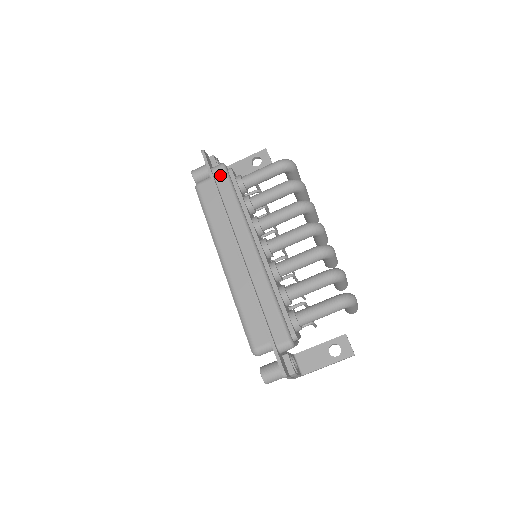
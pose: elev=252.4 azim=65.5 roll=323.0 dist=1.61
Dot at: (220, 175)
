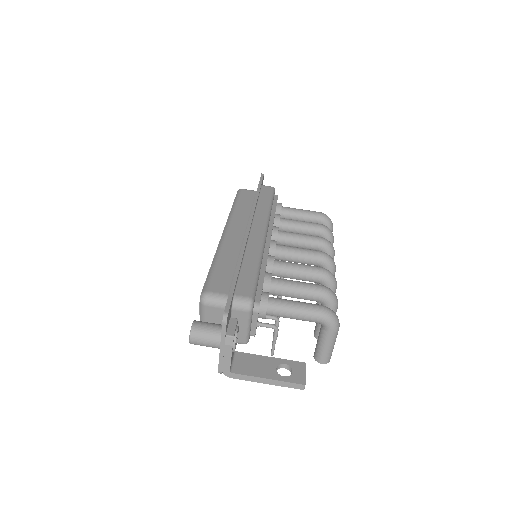
Dot at: (267, 189)
